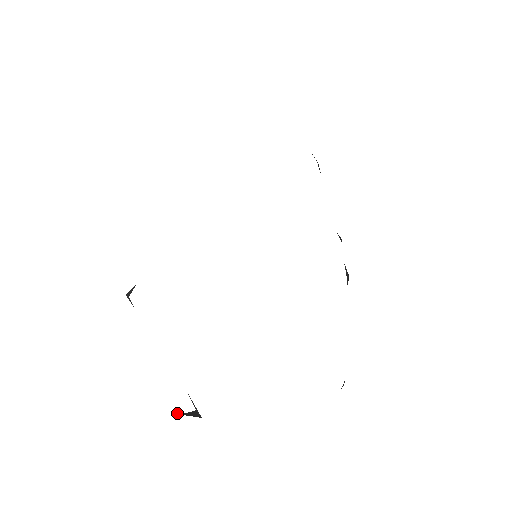
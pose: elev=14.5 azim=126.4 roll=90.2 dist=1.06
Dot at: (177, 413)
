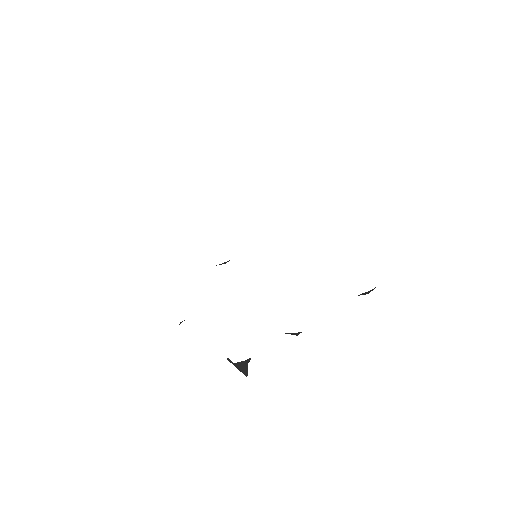
Dot at: (241, 362)
